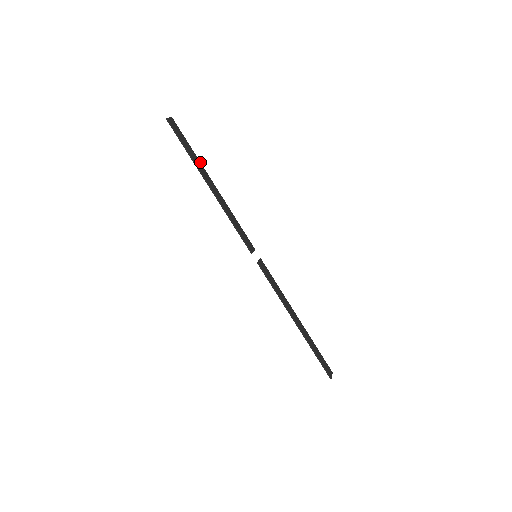
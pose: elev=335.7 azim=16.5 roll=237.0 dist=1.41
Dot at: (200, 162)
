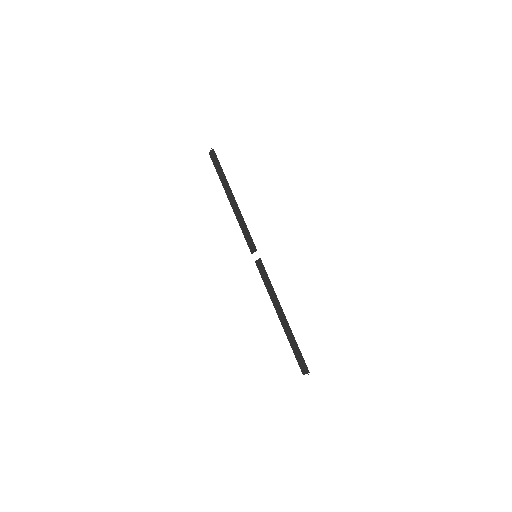
Dot at: (223, 185)
